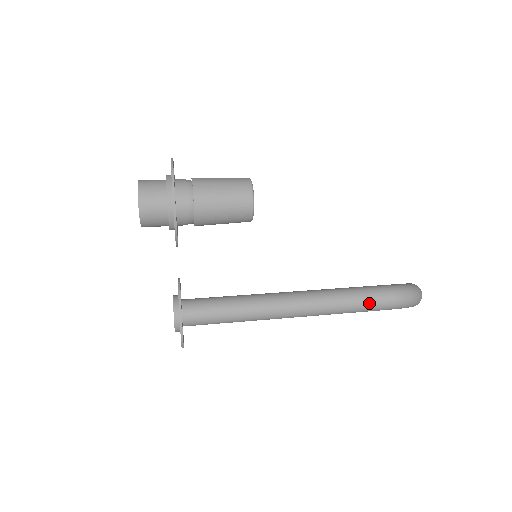
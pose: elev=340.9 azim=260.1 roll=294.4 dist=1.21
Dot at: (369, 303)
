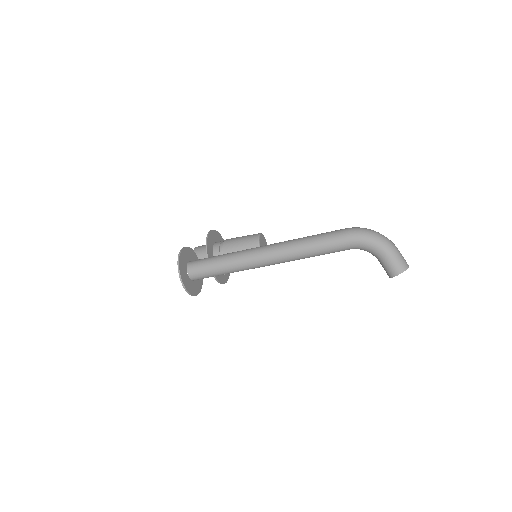
Dot at: (325, 234)
